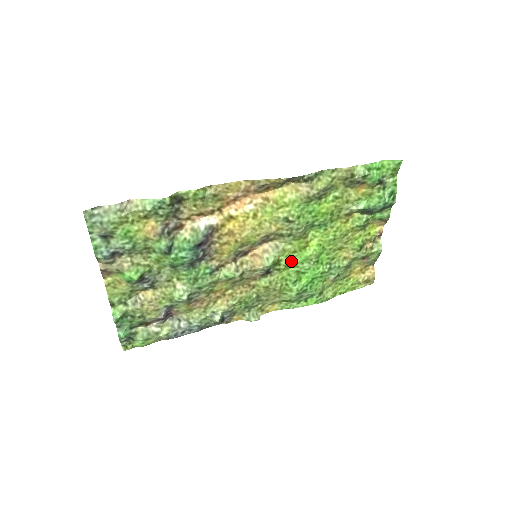
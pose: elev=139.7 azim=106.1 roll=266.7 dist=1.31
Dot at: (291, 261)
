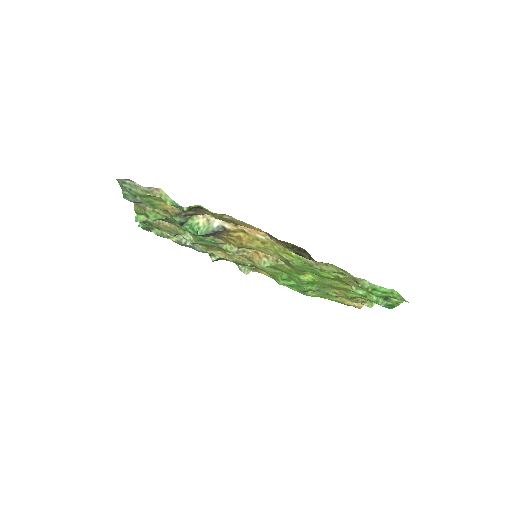
Dot at: (286, 271)
